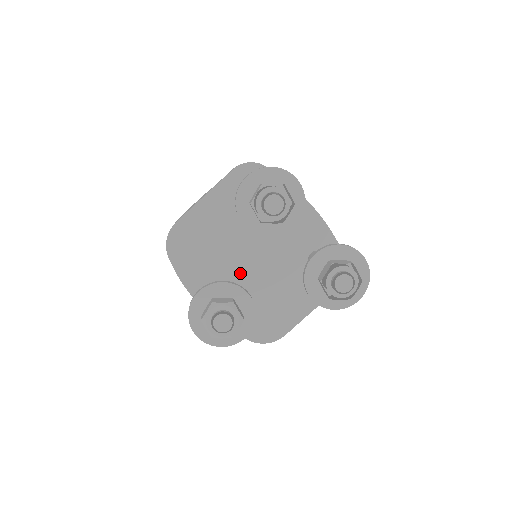
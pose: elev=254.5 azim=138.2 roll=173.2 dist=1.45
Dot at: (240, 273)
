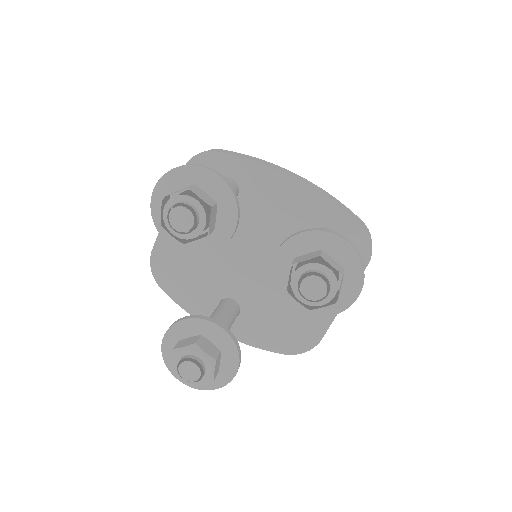
Dot at: (241, 283)
